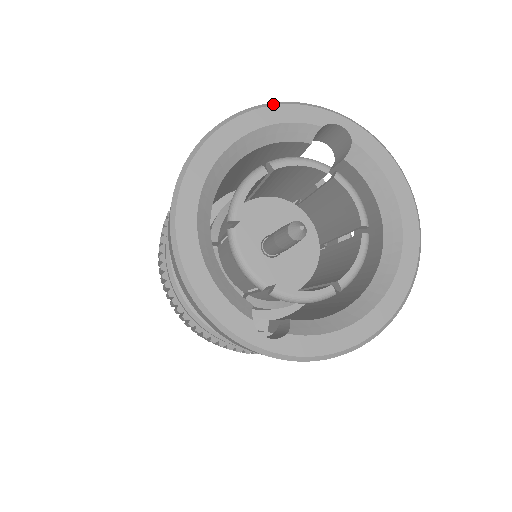
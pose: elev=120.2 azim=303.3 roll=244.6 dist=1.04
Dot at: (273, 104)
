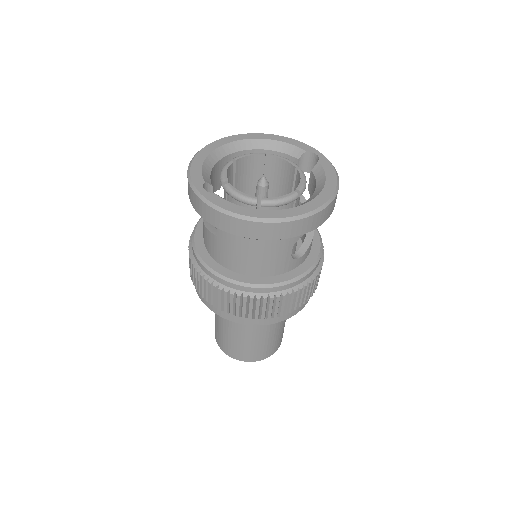
Dot at: (289, 138)
